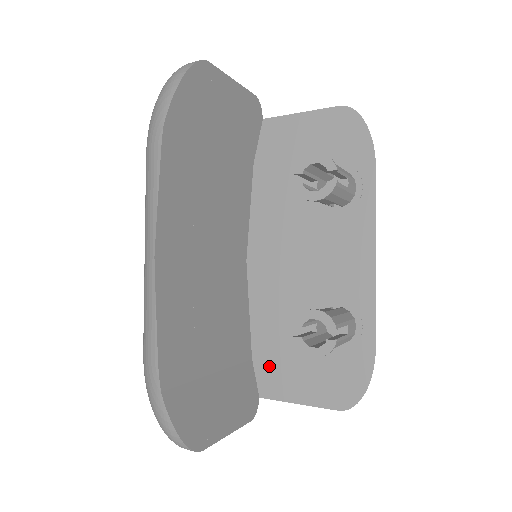
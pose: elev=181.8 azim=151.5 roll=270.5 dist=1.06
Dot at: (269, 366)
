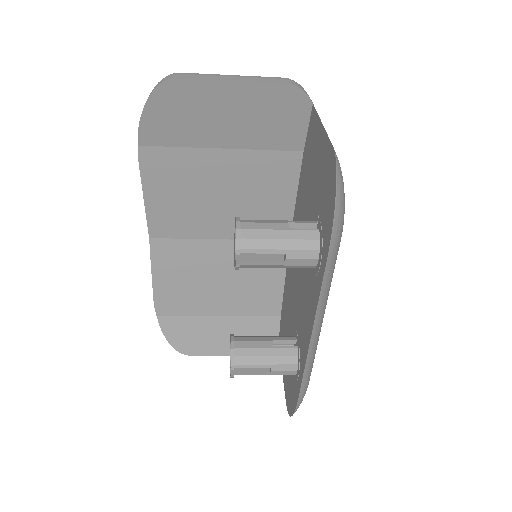
Dot at: (282, 332)
